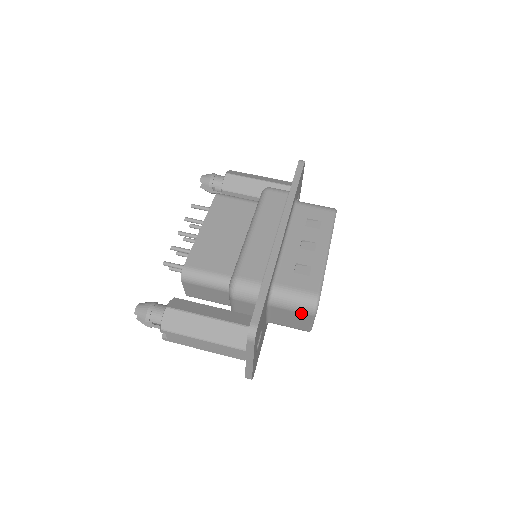
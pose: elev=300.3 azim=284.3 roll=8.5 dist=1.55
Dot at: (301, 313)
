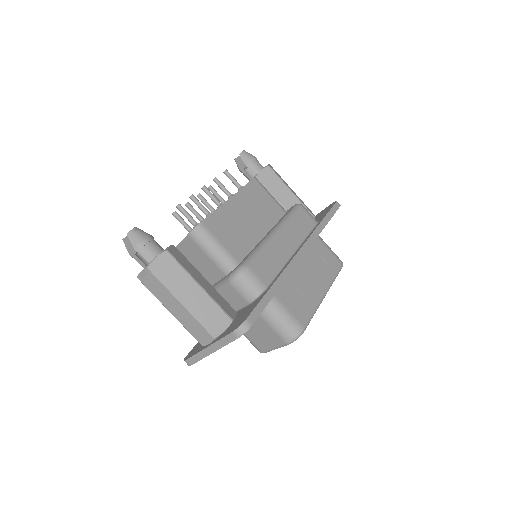
Dot at: (278, 335)
